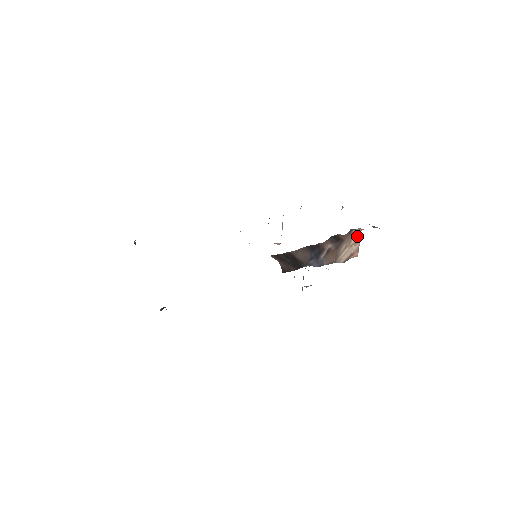
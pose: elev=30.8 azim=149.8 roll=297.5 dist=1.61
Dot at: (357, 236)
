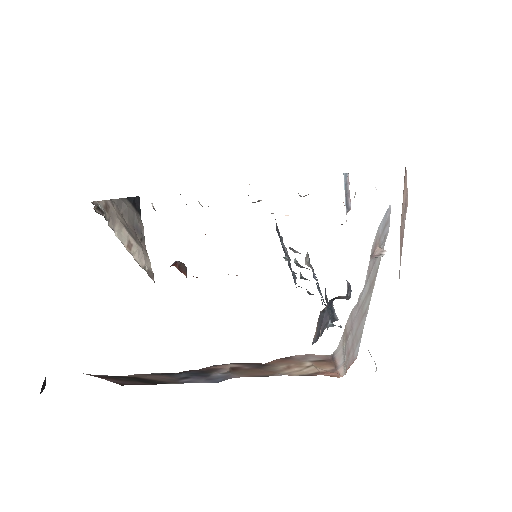
Dot at: (320, 359)
